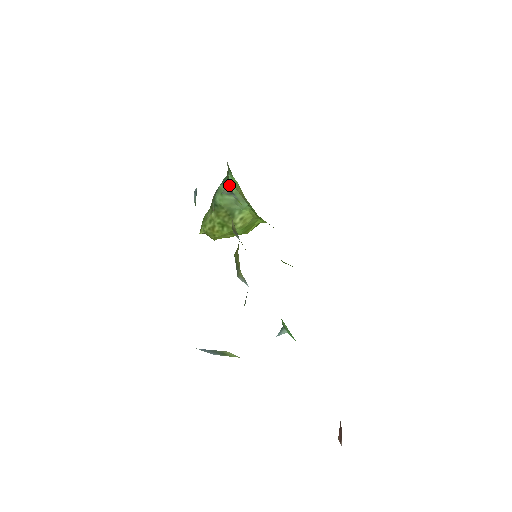
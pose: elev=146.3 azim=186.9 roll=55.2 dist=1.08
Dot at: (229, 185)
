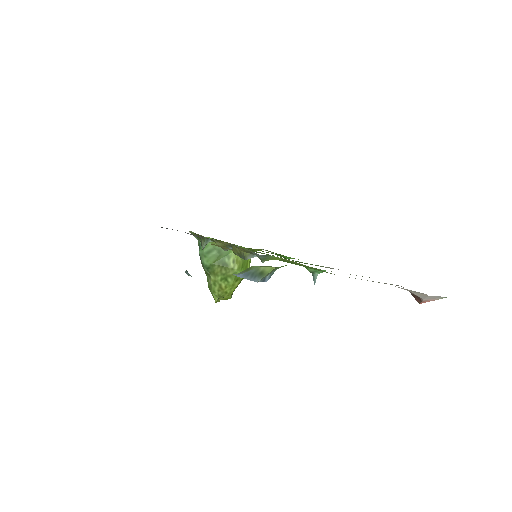
Dot at: (201, 238)
